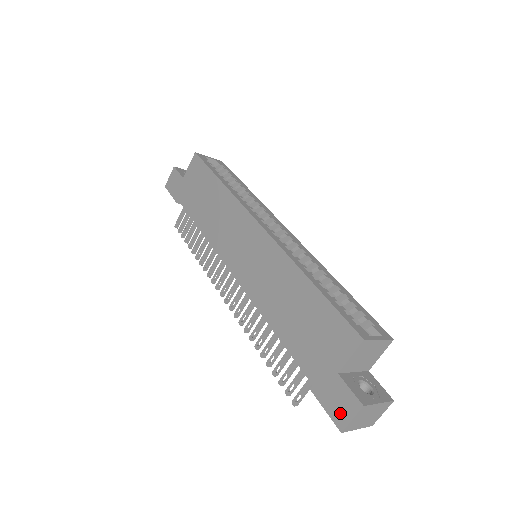
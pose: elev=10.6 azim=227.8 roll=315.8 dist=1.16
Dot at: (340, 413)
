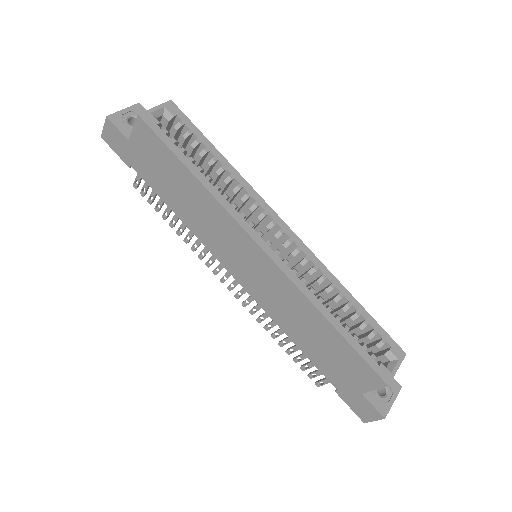
Dot at: (363, 414)
